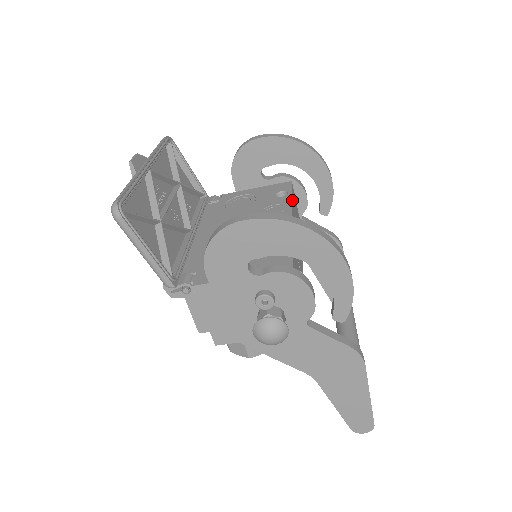
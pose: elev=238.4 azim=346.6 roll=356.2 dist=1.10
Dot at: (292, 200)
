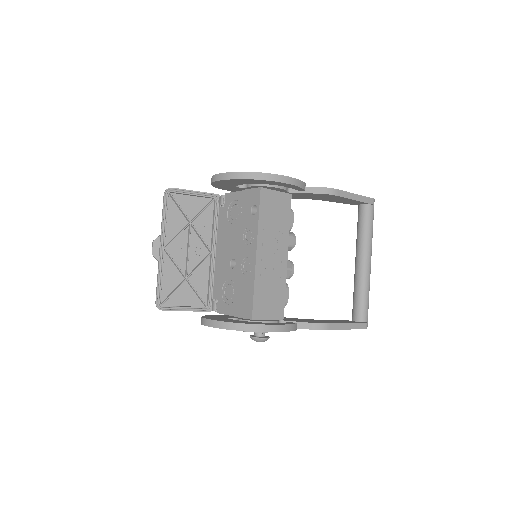
Dot at: (259, 221)
